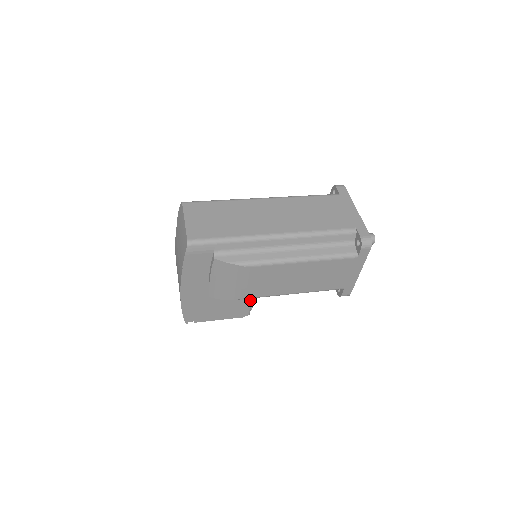
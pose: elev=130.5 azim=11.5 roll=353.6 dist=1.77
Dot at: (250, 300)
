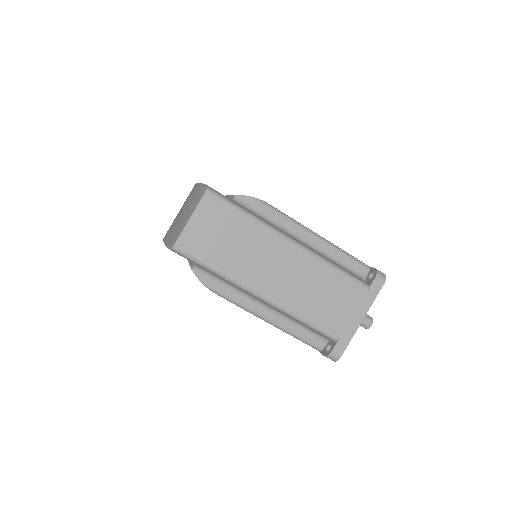
Dot at: occluded
